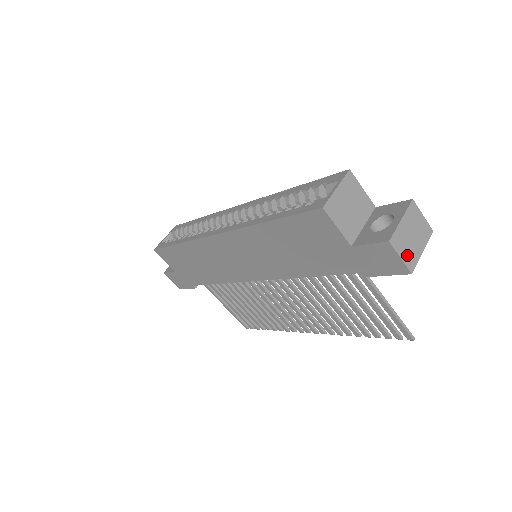
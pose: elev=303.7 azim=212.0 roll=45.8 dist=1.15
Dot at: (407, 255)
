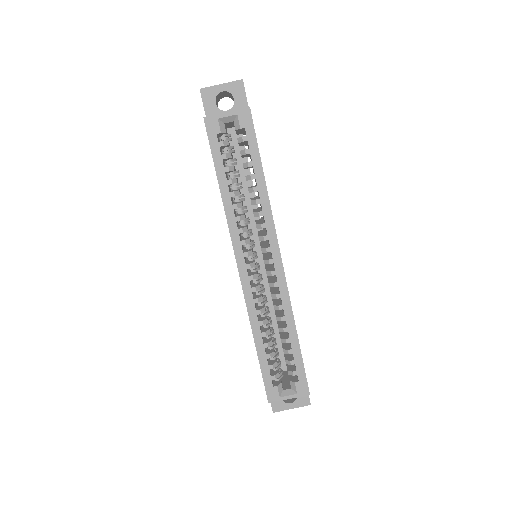
Dot at: occluded
